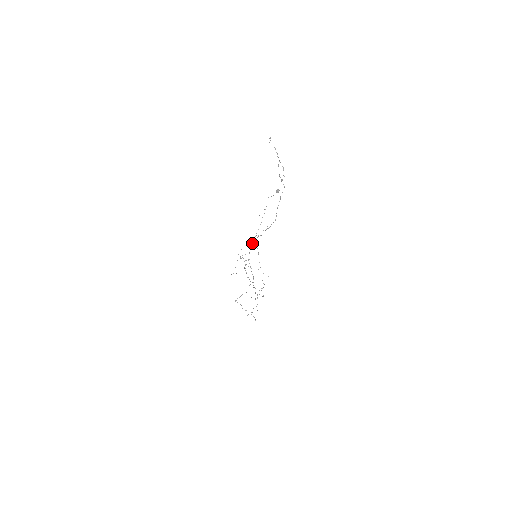
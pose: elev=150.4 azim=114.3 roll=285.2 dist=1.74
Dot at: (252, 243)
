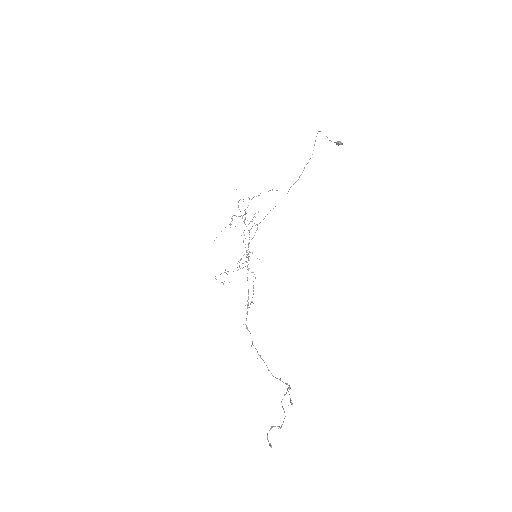
Dot at: occluded
